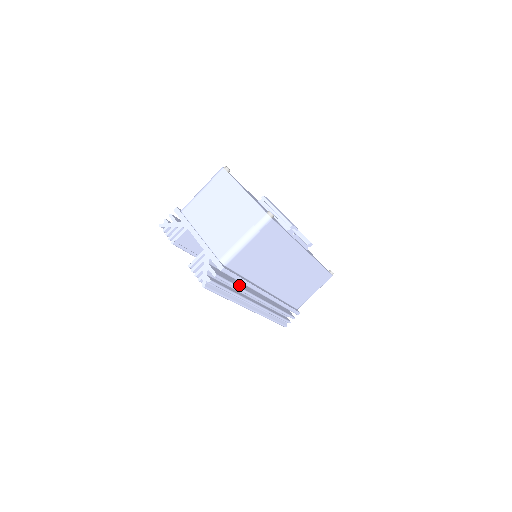
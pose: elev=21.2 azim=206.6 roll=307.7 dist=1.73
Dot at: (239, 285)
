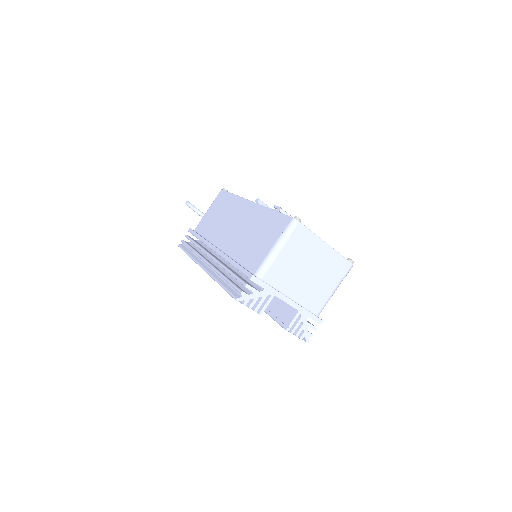
Dot at: occluded
